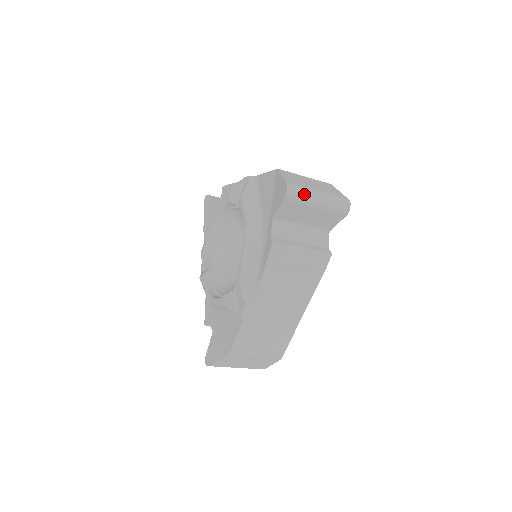
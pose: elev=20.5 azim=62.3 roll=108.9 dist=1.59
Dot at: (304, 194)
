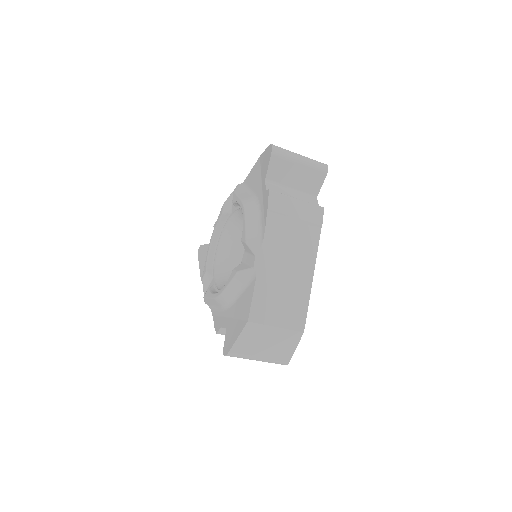
Dot at: (287, 151)
